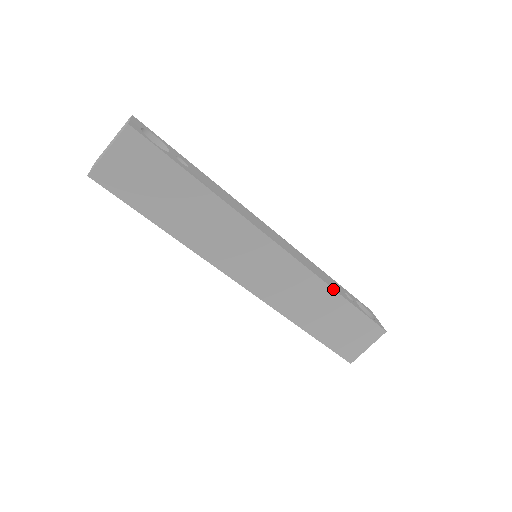
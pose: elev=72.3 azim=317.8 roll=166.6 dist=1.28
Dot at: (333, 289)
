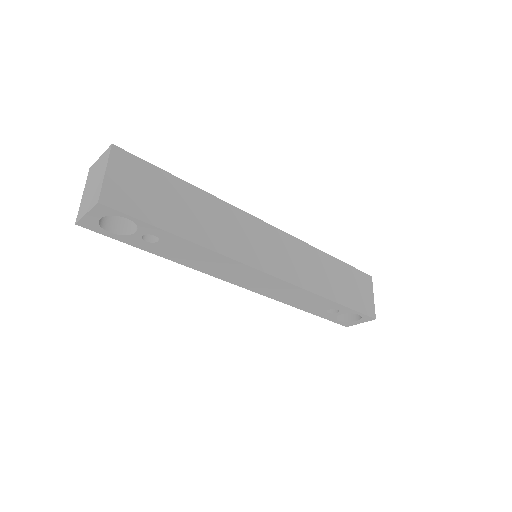
Dot at: (323, 252)
